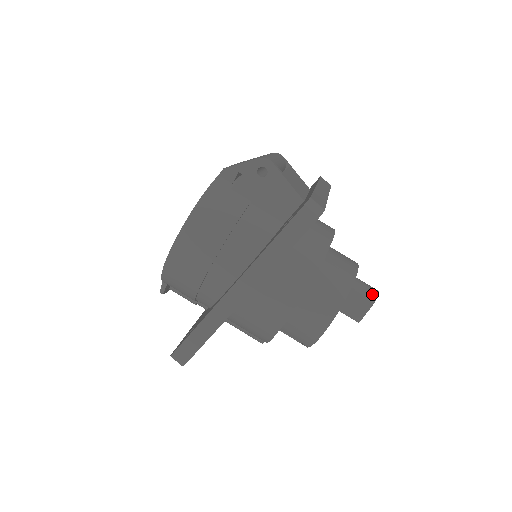
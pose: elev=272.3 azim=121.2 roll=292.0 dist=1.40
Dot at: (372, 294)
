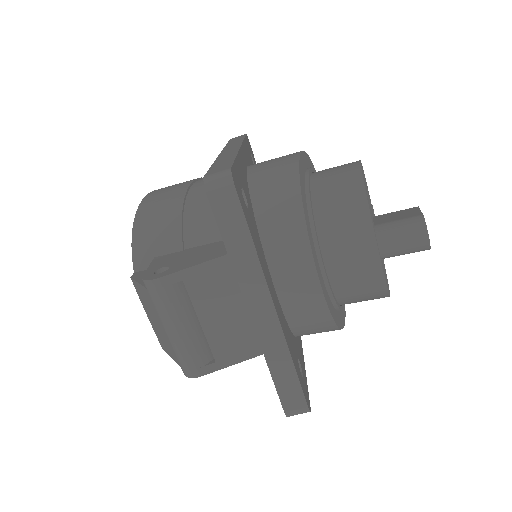
Dot at: (420, 250)
